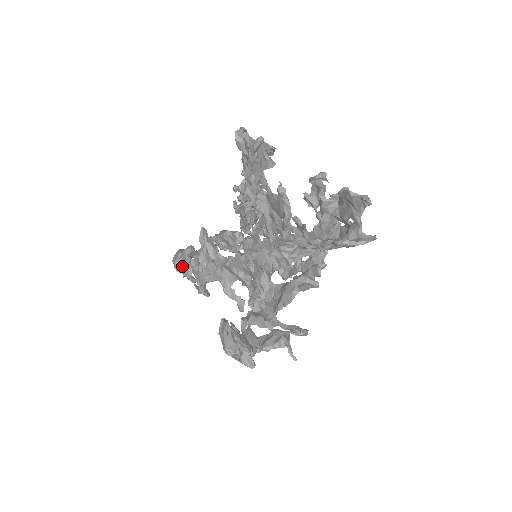
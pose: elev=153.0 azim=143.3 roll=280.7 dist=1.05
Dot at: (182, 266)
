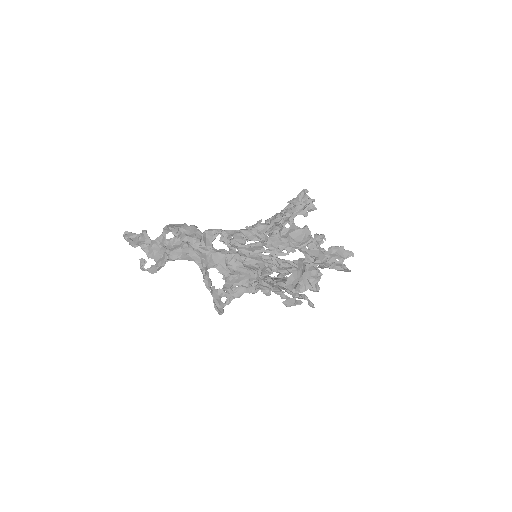
Dot at: (186, 233)
